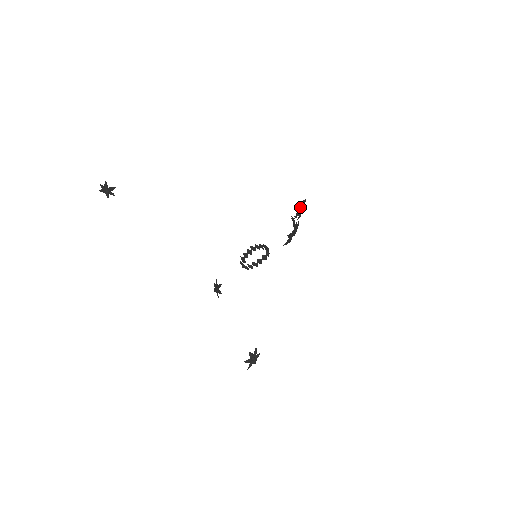
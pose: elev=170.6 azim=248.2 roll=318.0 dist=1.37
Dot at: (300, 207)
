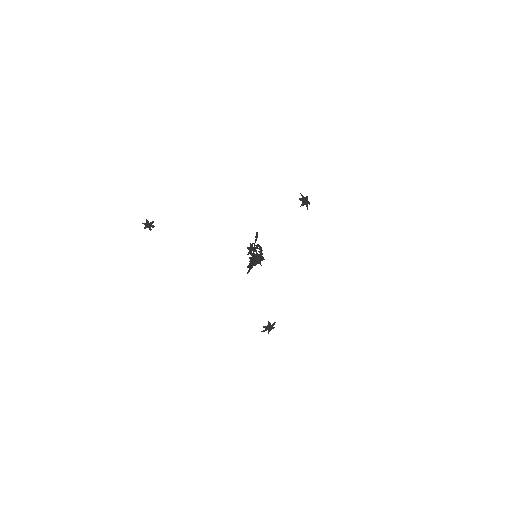
Dot at: occluded
